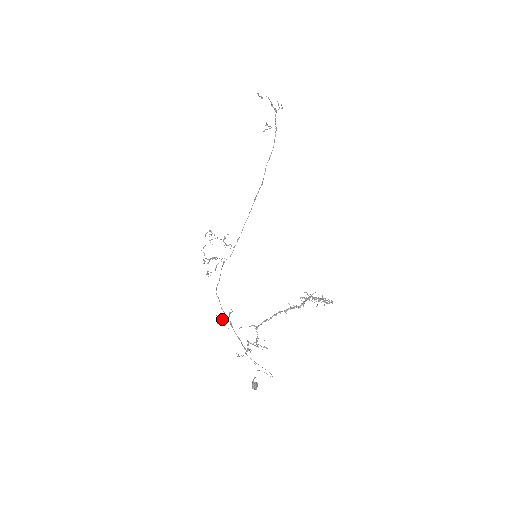
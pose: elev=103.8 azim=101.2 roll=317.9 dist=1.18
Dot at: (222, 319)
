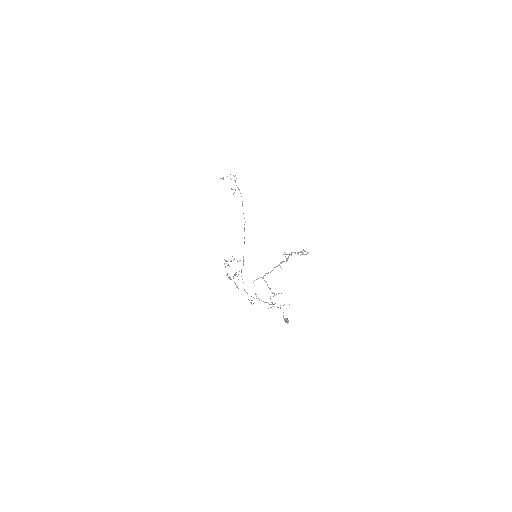
Dot at: occluded
